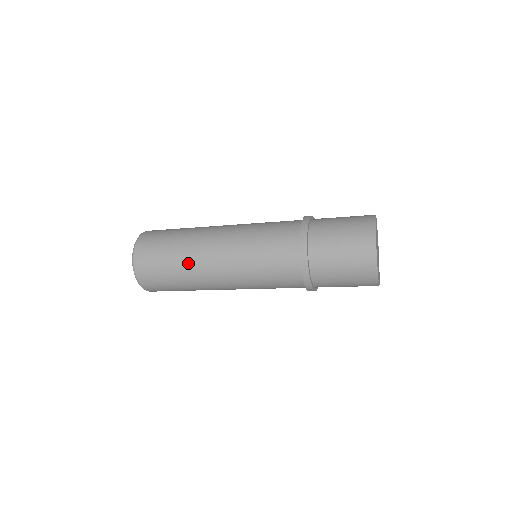
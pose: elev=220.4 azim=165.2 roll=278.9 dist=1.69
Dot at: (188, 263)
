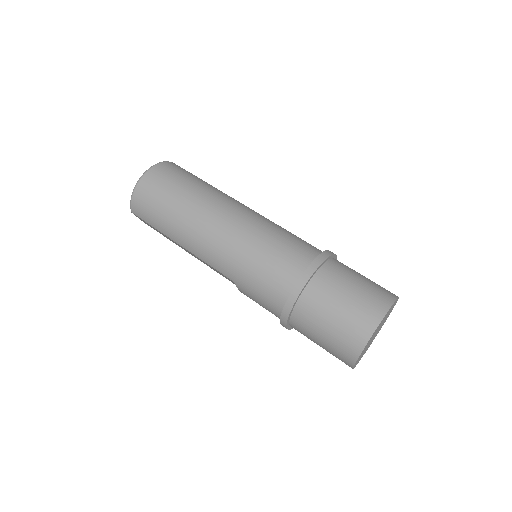
Dot at: (211, 192)
